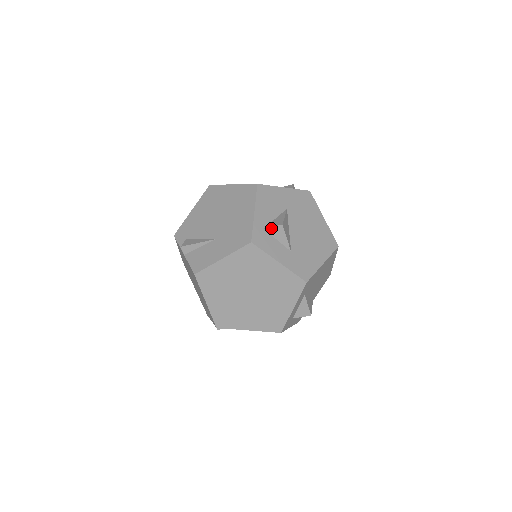
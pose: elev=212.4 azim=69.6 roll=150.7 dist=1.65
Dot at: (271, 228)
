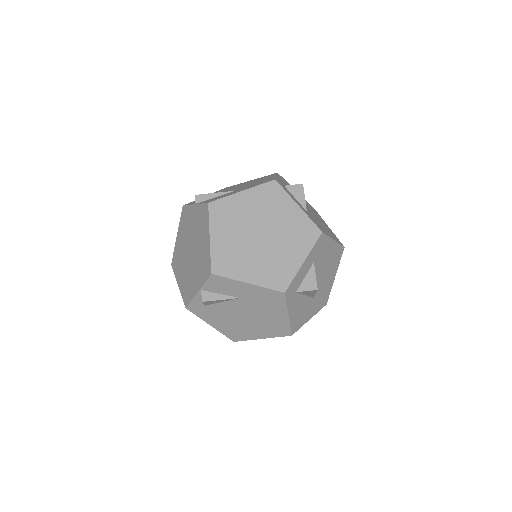
Dot at: (291, 186)
